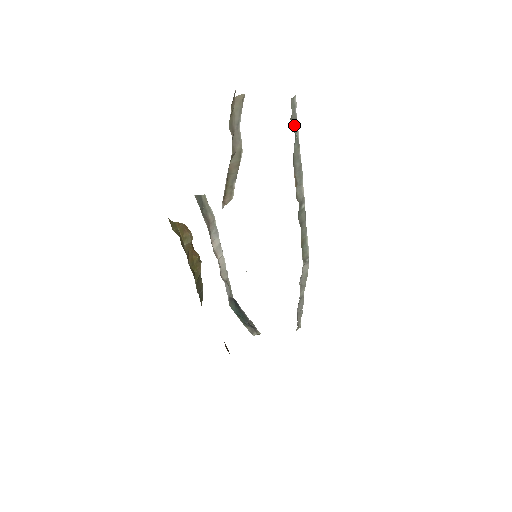
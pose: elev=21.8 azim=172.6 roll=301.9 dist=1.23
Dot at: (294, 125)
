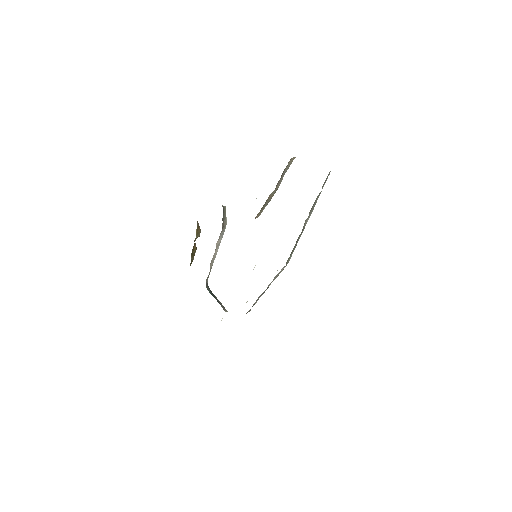
Dot at: occluded
